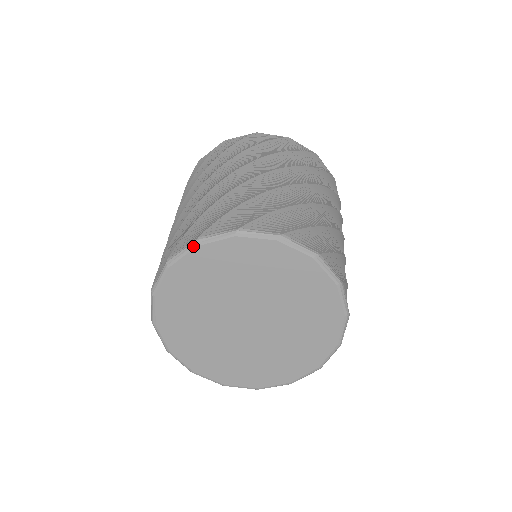
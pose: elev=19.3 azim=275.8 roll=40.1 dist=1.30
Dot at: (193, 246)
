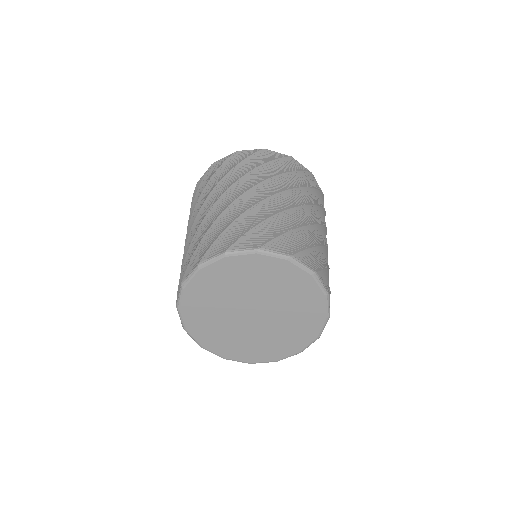
Dot at: (197, 270)
